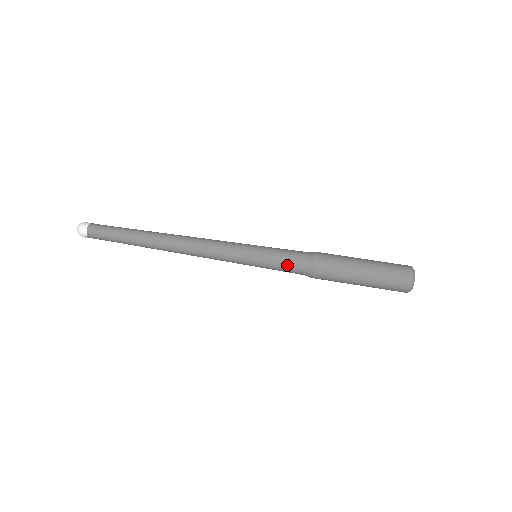
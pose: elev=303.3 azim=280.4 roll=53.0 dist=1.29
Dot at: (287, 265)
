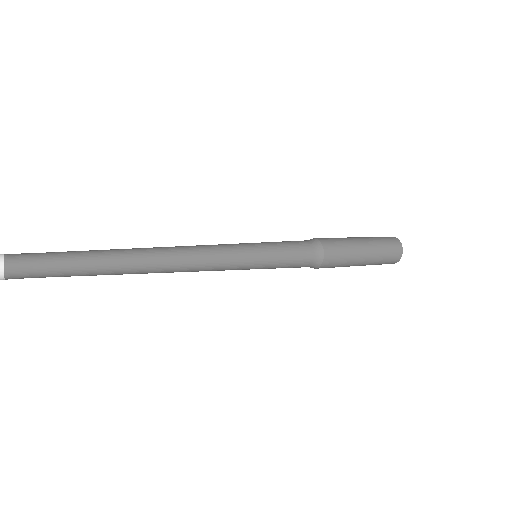
Dot at: (294, 244)
